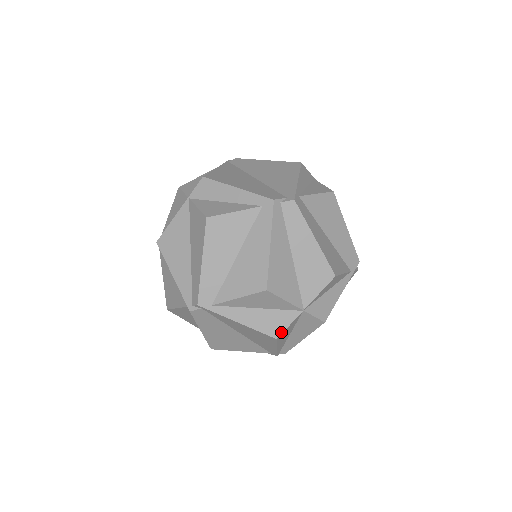
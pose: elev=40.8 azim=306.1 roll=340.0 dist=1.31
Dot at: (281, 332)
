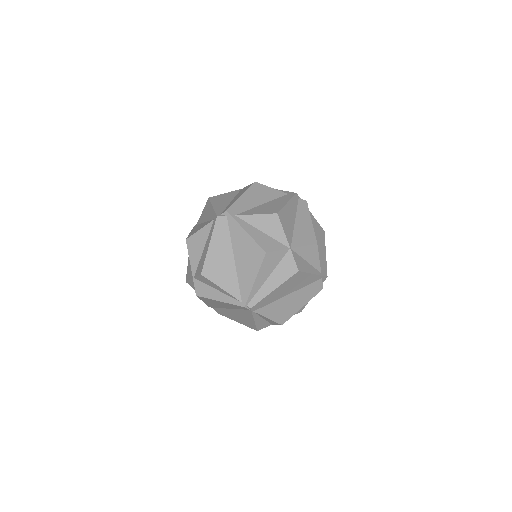
Dot at: (271, 251)
